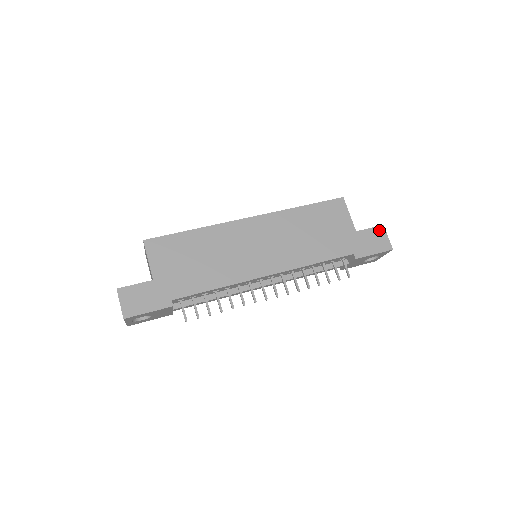
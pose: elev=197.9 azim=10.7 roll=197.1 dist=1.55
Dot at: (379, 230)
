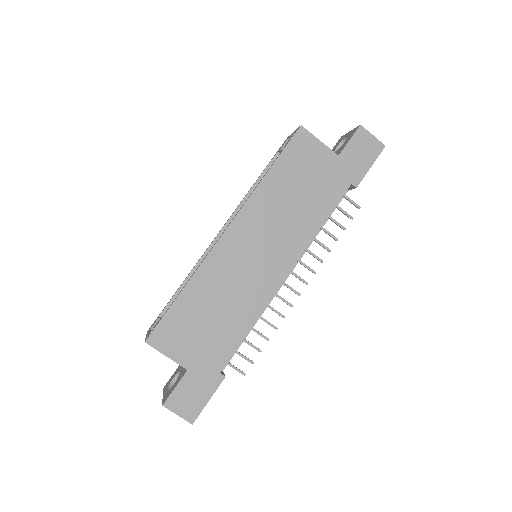
Dot at: (360, 135)
